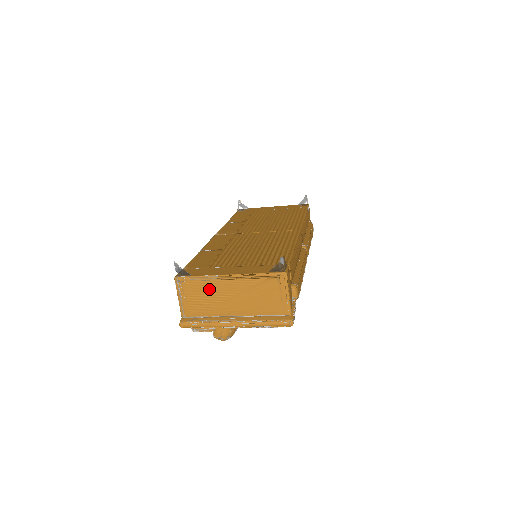
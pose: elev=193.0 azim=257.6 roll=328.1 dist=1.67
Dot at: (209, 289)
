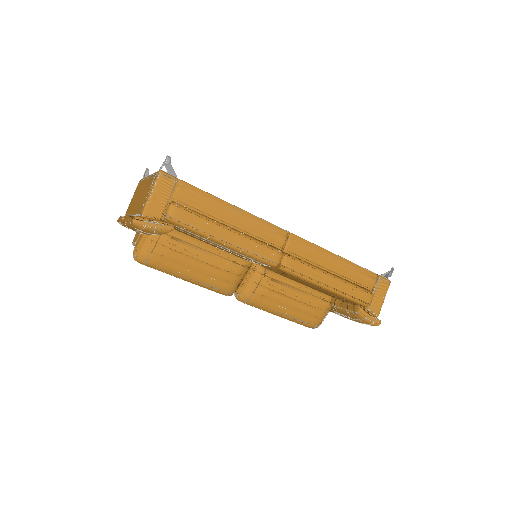
Dot at: (139, 189)
